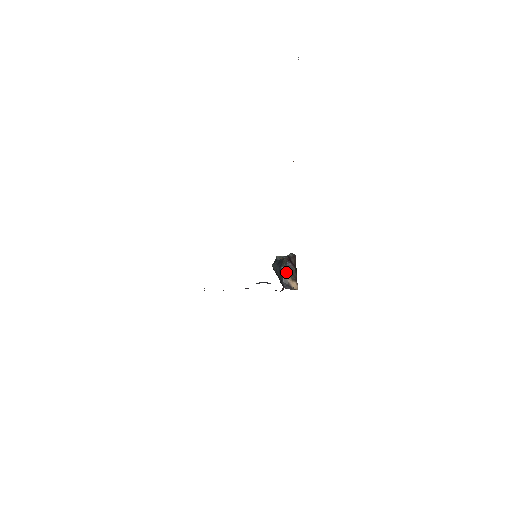
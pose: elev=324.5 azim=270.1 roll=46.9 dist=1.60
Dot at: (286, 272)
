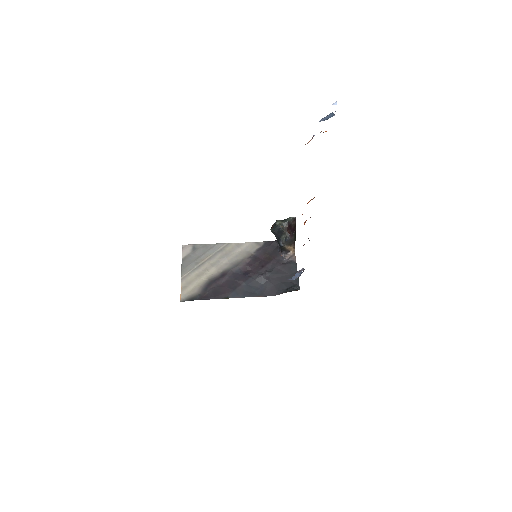
Dot at: (285, 245)
